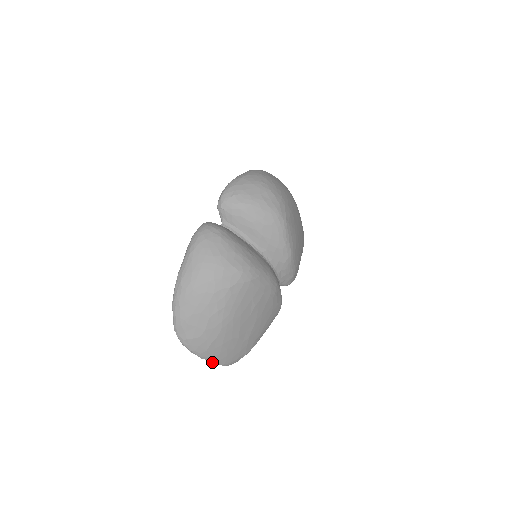
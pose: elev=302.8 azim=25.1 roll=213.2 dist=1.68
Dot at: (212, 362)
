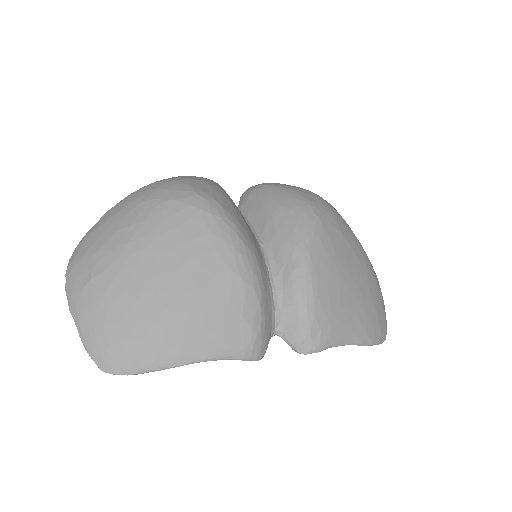
Dot at: (79, 331)
